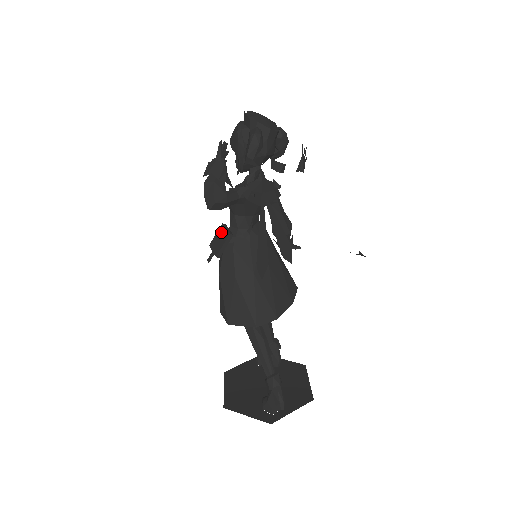
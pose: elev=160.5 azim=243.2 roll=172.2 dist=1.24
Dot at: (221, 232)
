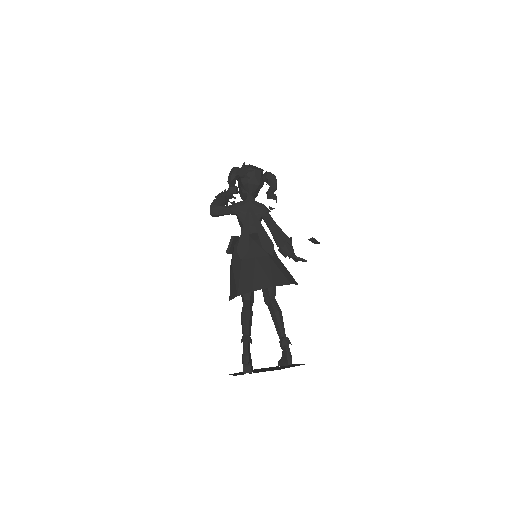
Dot at: occluded
